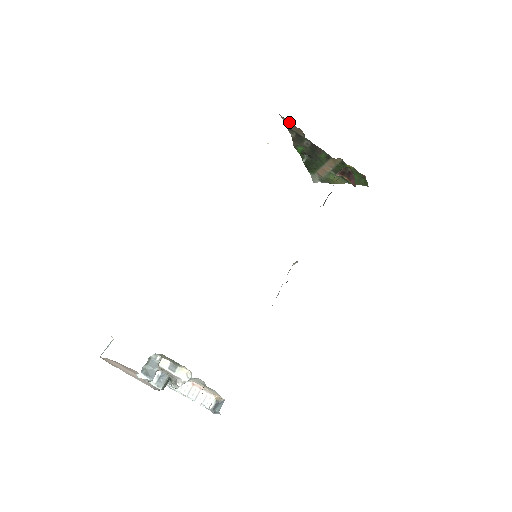
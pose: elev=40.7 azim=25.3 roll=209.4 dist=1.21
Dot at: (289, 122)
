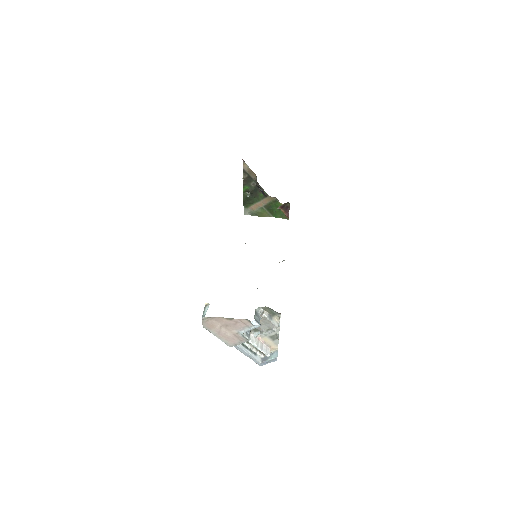
Dot at: (247, 166)
